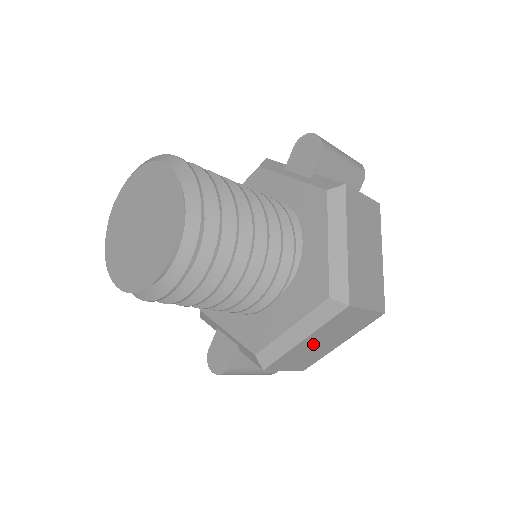
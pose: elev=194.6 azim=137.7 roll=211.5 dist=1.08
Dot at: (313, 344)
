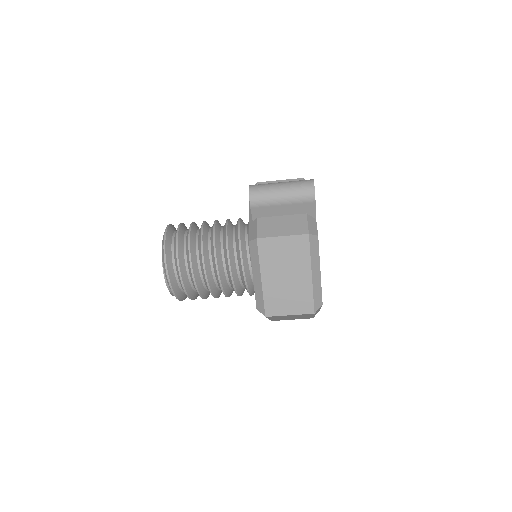
Dot at: (284, 318)
